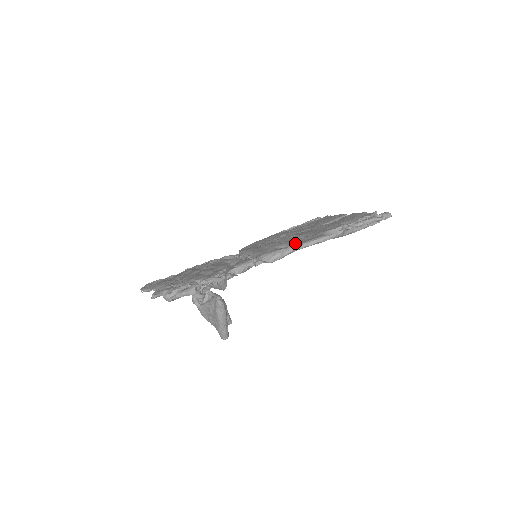
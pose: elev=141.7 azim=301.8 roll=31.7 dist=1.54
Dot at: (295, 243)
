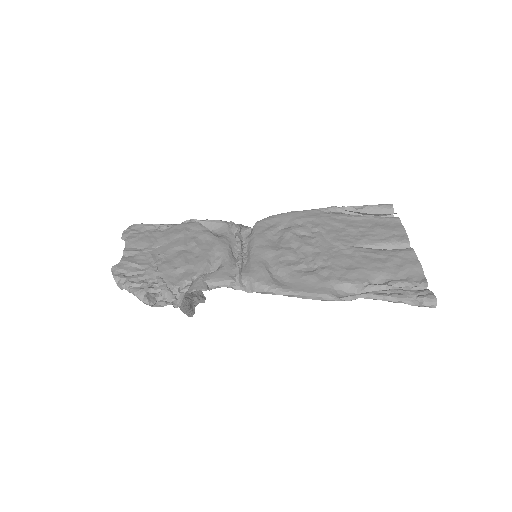
Dot at: (293, 281)
